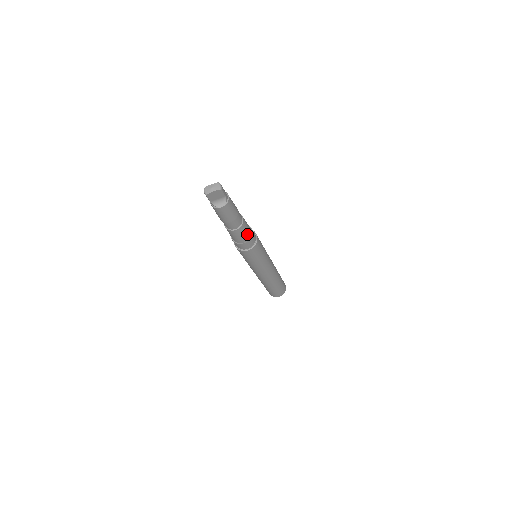
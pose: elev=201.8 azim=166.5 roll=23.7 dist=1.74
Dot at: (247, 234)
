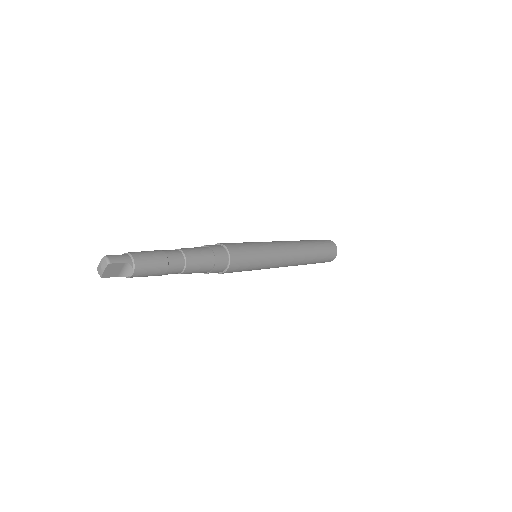
Dot at: (206, 261)
